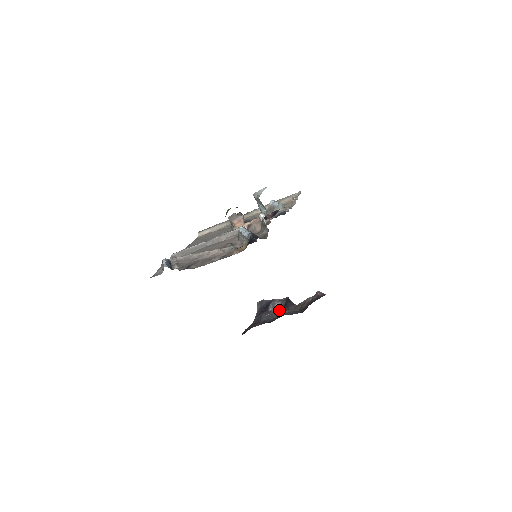
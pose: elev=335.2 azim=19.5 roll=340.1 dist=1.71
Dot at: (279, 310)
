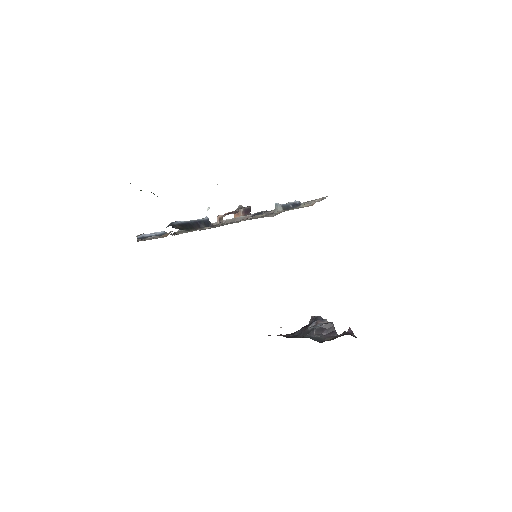
Dot at: (310, 331)
